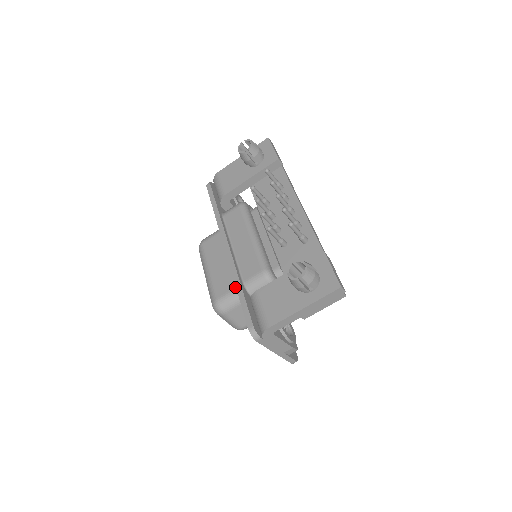
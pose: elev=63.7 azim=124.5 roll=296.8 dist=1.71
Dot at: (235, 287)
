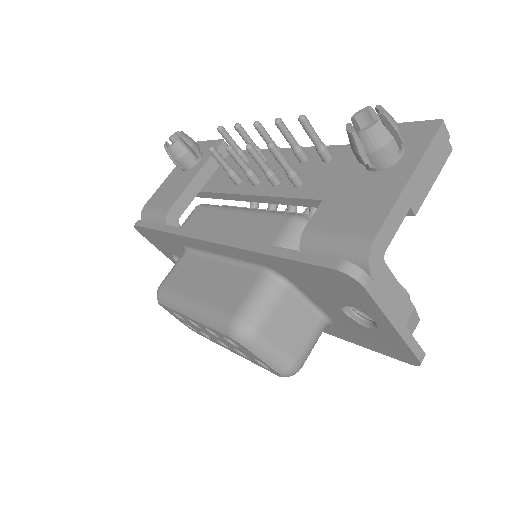
Dot at: (255, 279)
